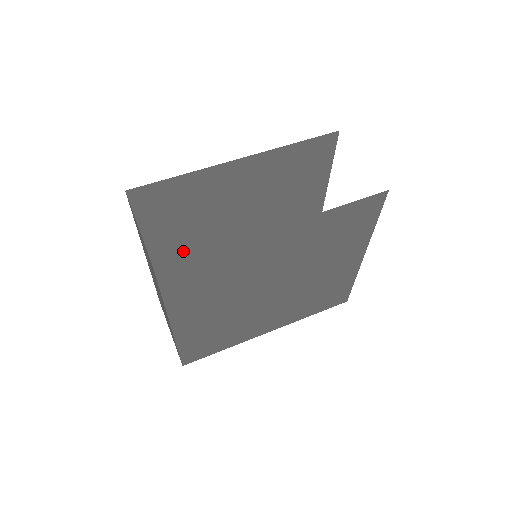
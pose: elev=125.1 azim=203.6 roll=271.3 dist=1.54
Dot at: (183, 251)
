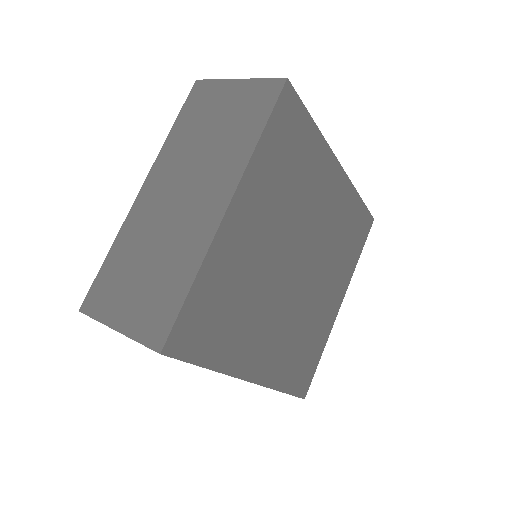
Dot at: occluded
